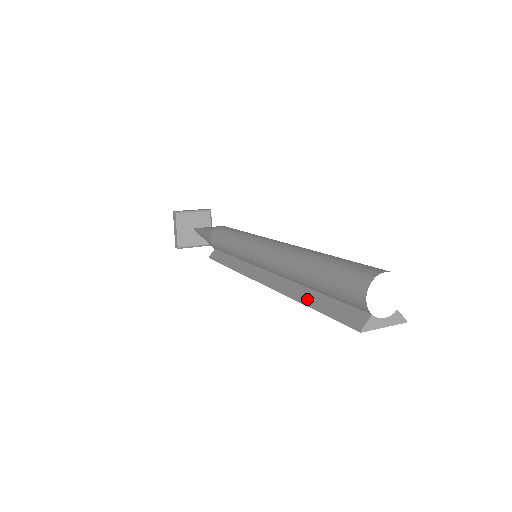
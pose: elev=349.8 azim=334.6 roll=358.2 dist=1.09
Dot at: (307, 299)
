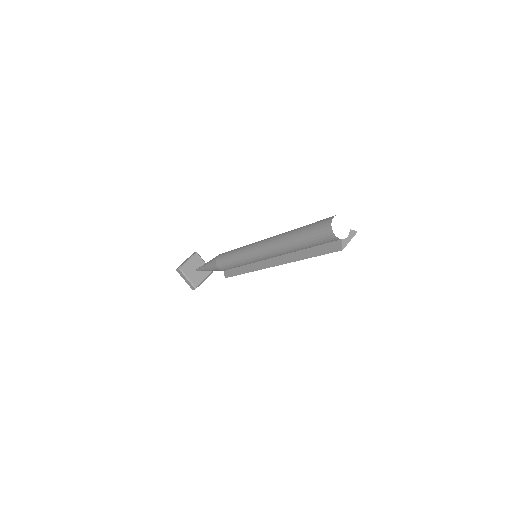
Dot at: (306, 255)
